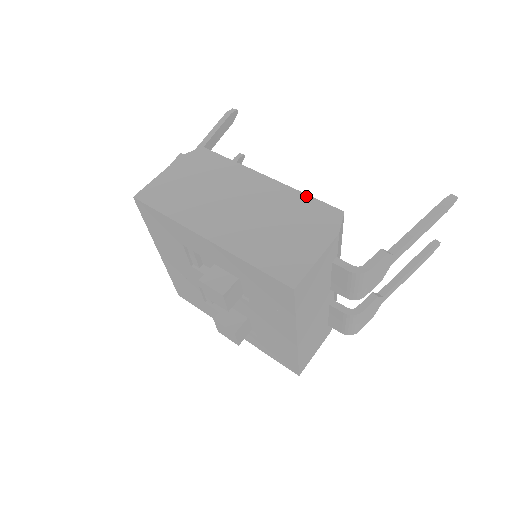
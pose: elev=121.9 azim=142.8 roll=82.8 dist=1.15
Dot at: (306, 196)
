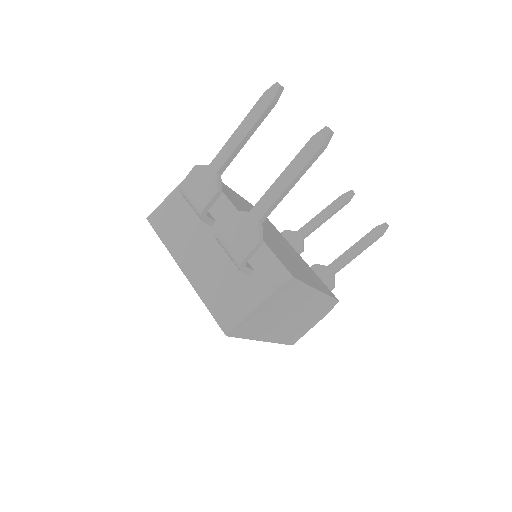
Dot at: (330, 298)
